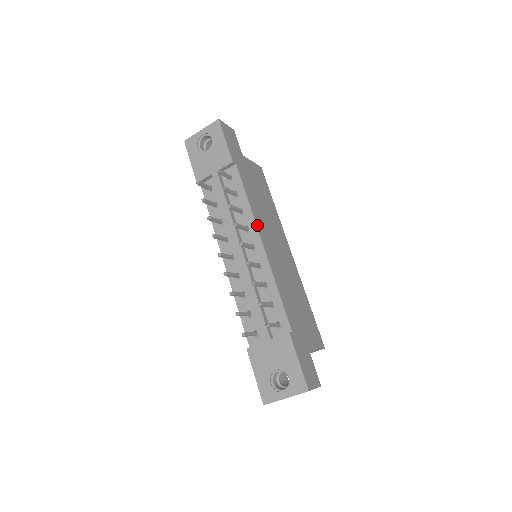
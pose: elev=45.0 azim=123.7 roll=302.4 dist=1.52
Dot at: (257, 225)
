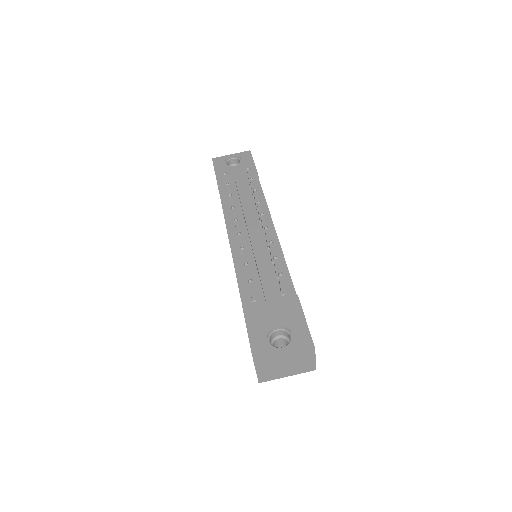
Dot at: occluded
